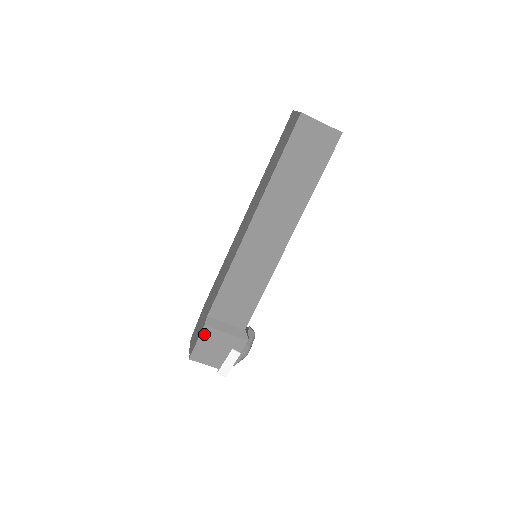
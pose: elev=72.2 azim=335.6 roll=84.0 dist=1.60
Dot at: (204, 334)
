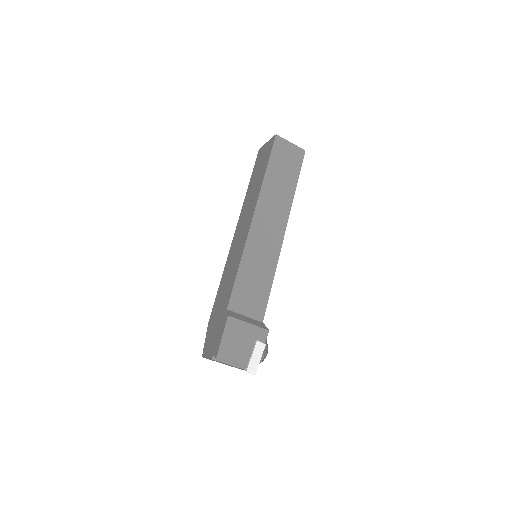
Dot at: (228, 326)
